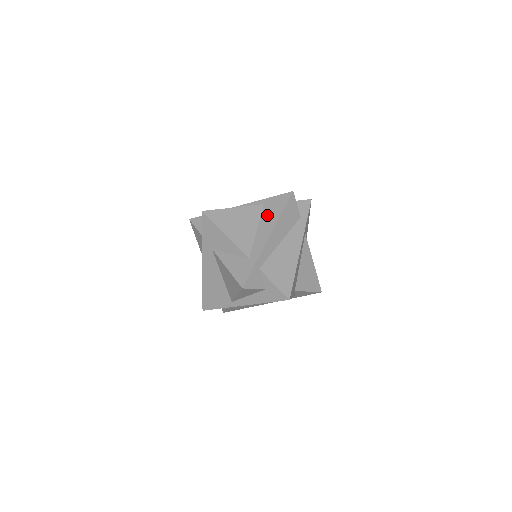
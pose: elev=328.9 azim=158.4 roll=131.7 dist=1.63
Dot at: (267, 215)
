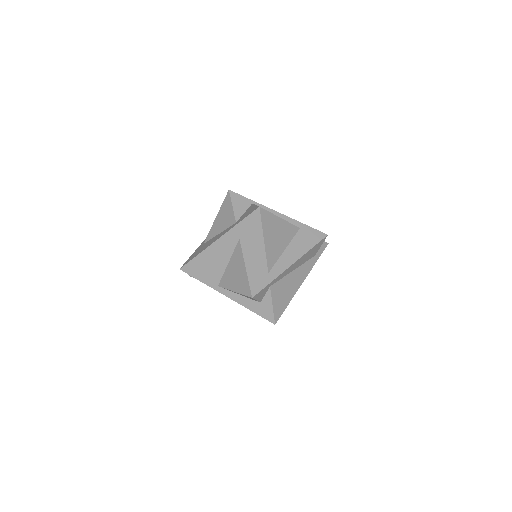
Dot at: (299, 241)
